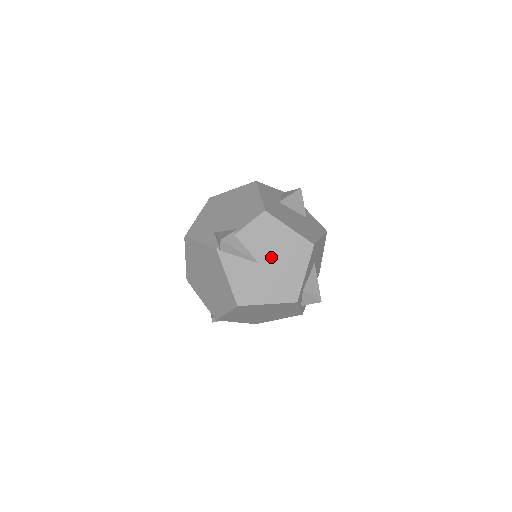
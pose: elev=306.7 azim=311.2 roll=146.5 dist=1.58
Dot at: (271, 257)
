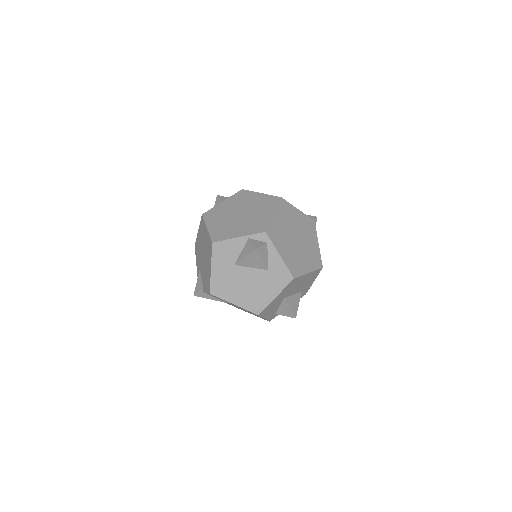
Dot at: occluded
